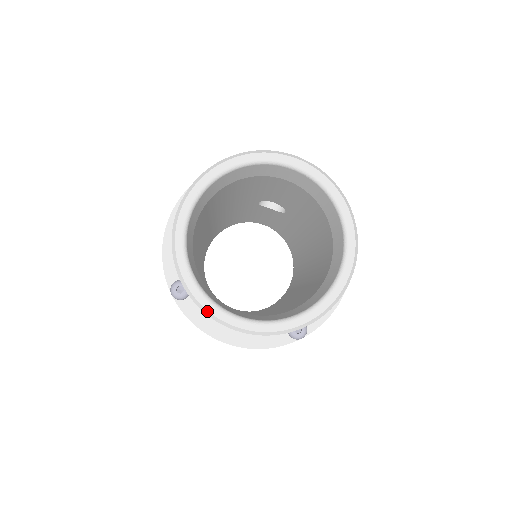
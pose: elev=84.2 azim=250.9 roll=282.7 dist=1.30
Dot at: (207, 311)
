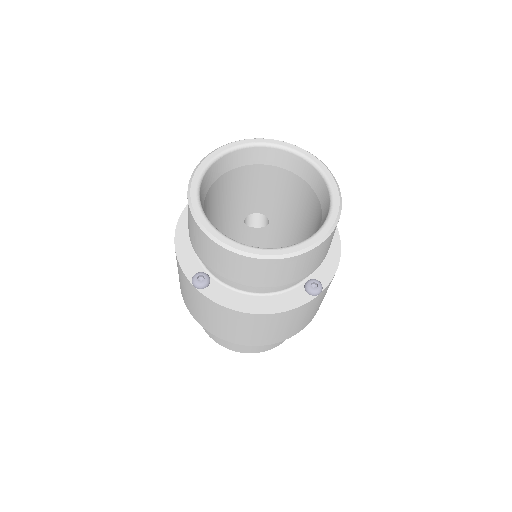
Dot at: (235, 249)
